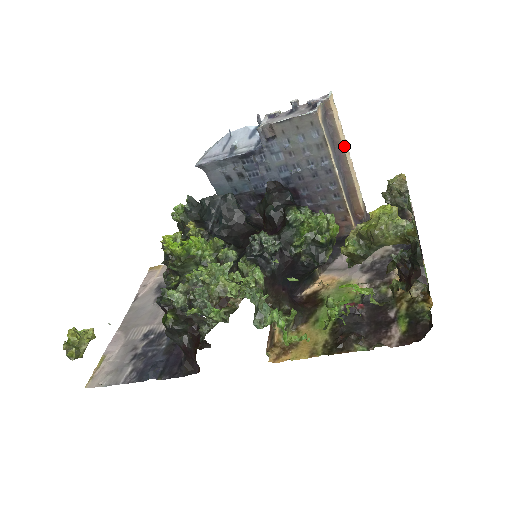
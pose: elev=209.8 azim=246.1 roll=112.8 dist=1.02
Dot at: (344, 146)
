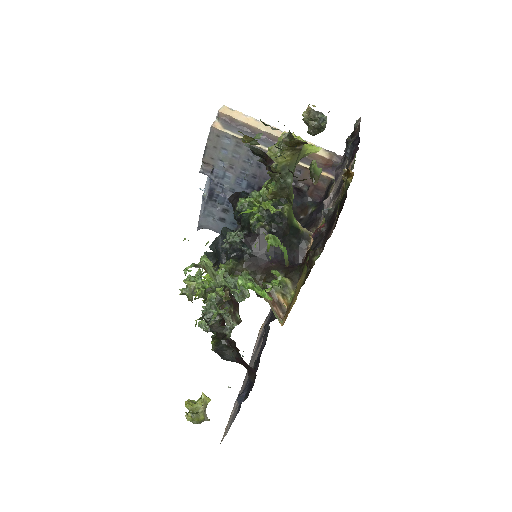
Dot at: (263, 129)
